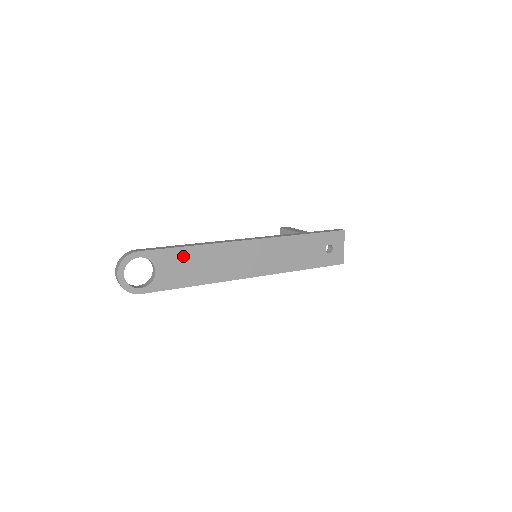
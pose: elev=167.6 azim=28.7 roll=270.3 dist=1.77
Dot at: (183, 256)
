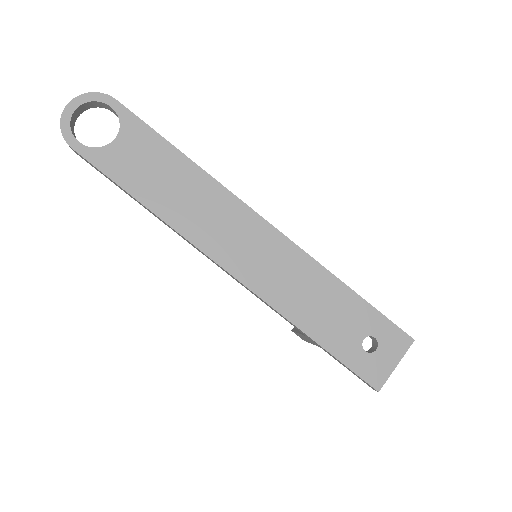
Dot at: (162, 155)
